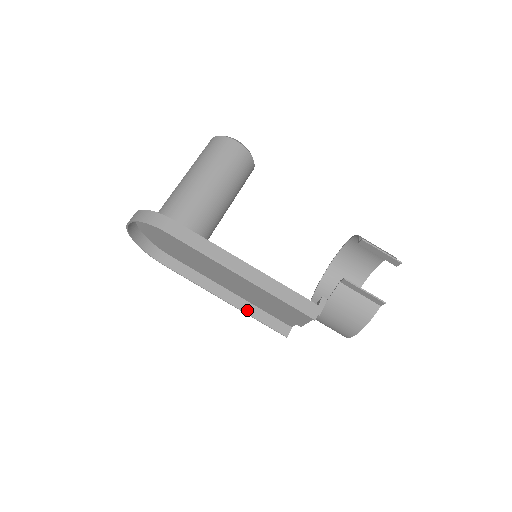
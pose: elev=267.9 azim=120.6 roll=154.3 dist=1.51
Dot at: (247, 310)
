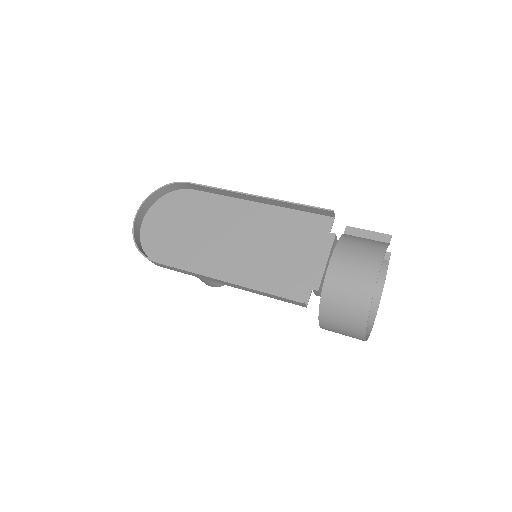
Dot at: (250, 288)
